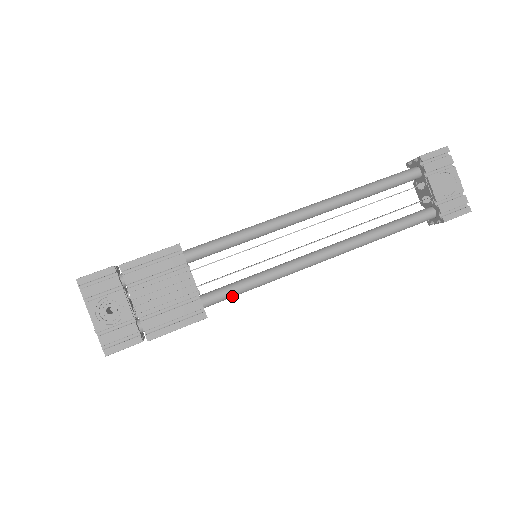
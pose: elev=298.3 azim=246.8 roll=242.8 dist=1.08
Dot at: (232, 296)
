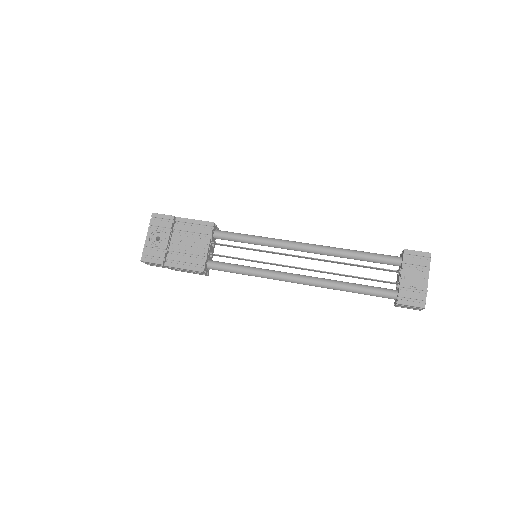
Dot at: (227, 271)
